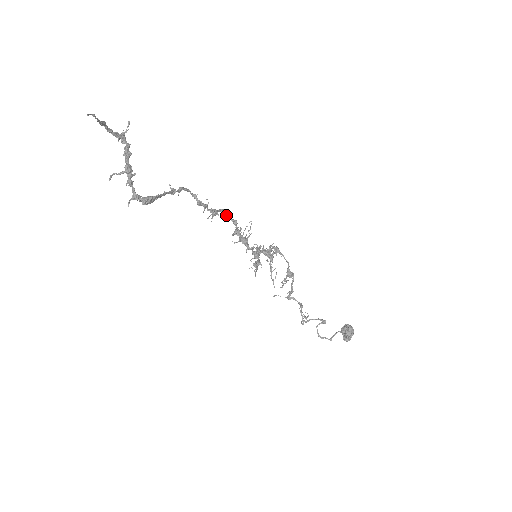
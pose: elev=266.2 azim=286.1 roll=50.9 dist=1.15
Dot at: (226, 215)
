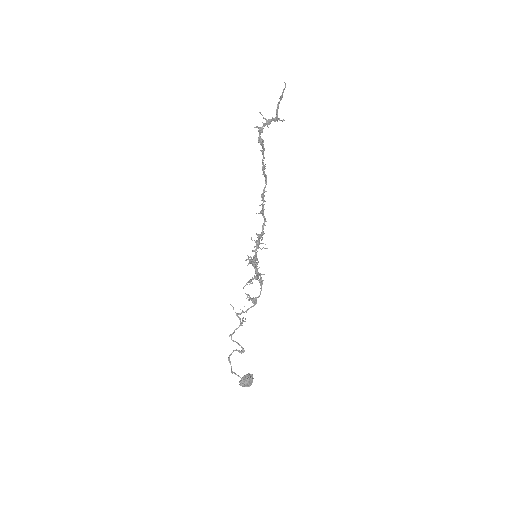
Dot at: (263, 225)
